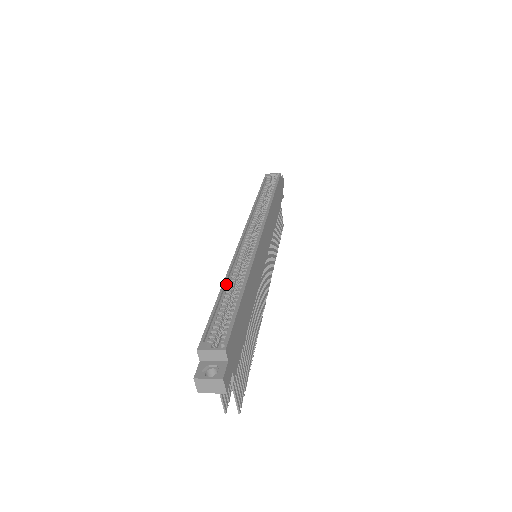
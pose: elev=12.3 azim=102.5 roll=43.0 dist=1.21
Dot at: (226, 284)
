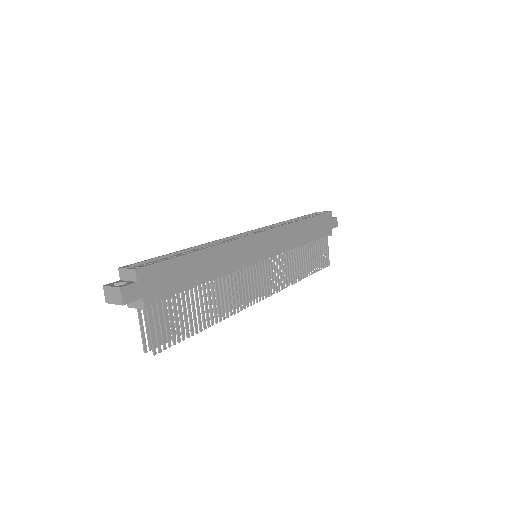
Dot at: (193, 249)
